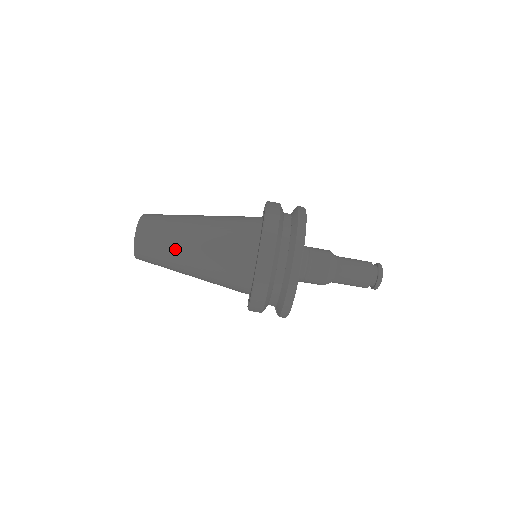
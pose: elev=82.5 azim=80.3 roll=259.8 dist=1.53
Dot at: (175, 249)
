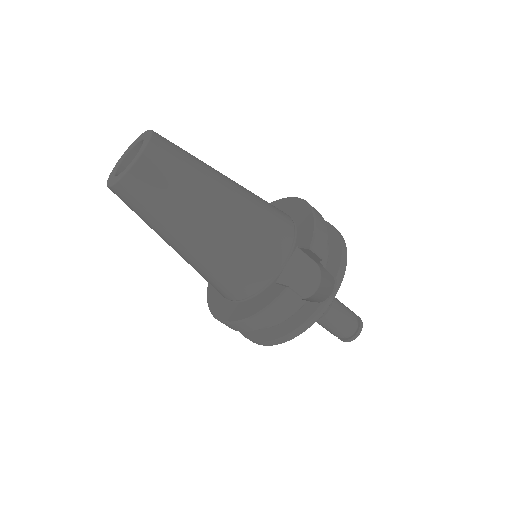
Dot at: occluded
